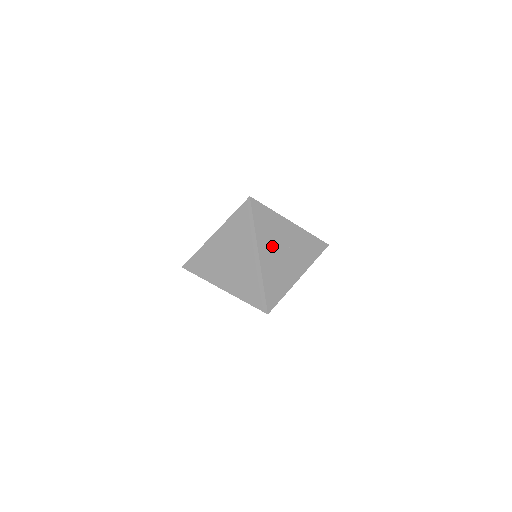
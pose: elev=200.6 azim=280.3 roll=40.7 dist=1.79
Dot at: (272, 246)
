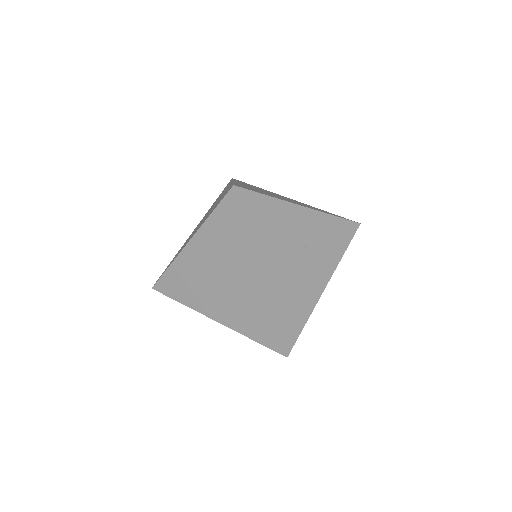
Dot at: (279, 254)
